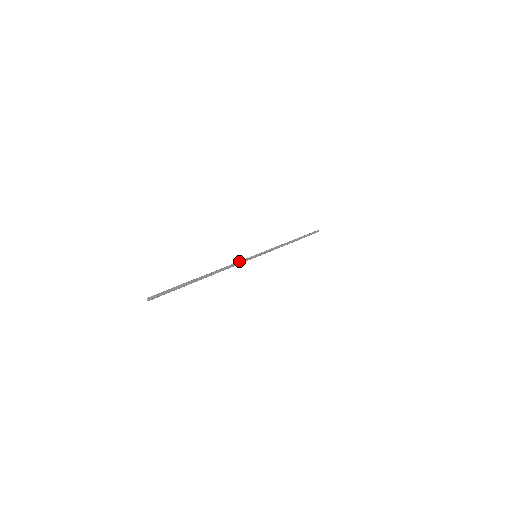
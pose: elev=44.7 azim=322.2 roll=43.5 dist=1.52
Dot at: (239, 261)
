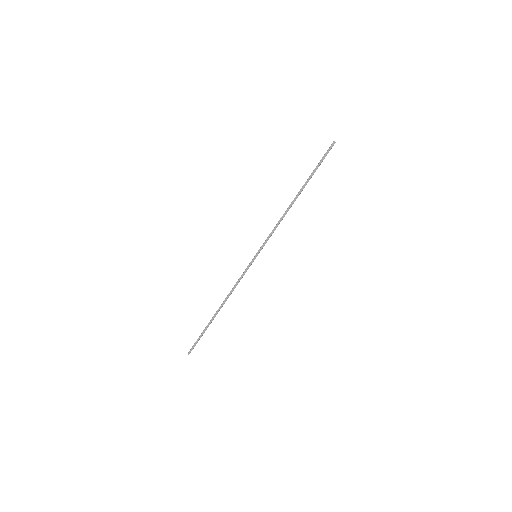
Dot at: occluded
